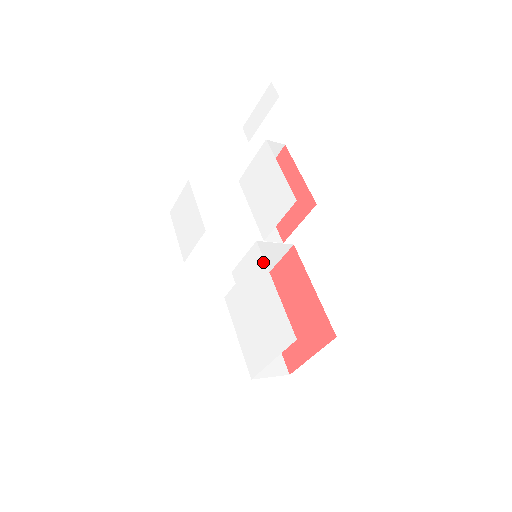
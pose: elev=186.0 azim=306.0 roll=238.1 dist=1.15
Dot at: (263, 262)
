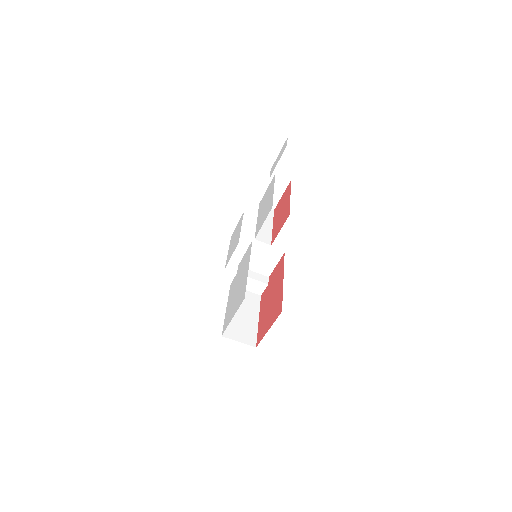
Dot at: (250, 253)
